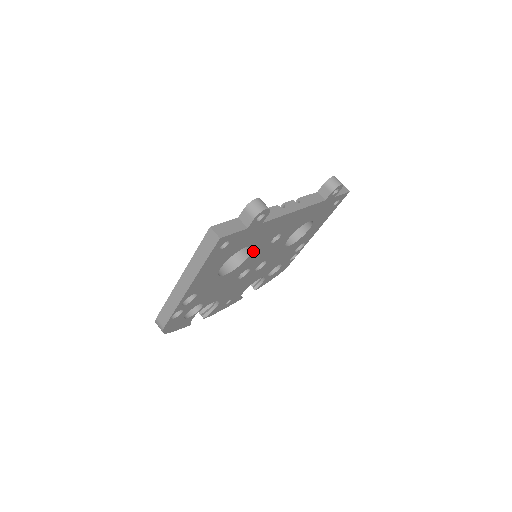
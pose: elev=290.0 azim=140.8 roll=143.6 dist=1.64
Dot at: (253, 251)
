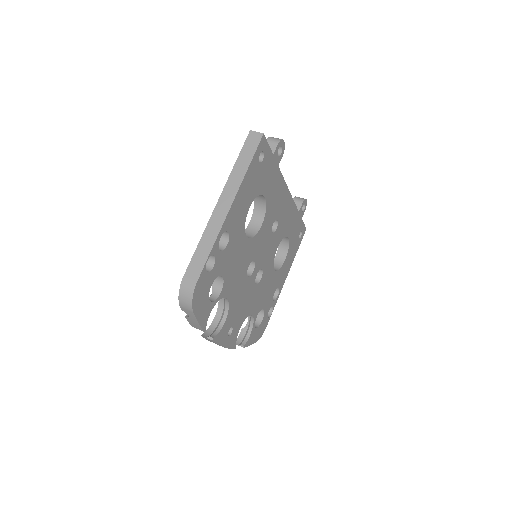
Dot at: (264, 221)
